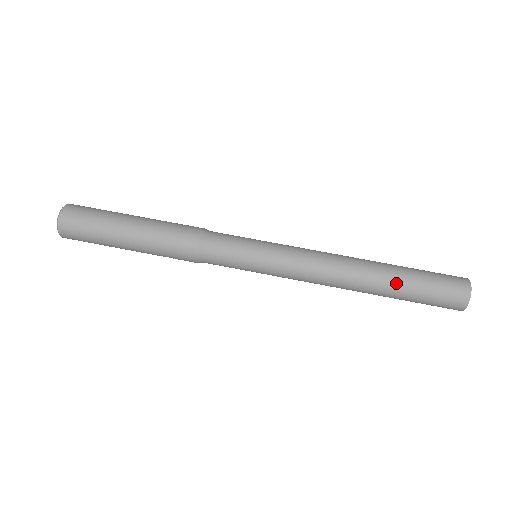
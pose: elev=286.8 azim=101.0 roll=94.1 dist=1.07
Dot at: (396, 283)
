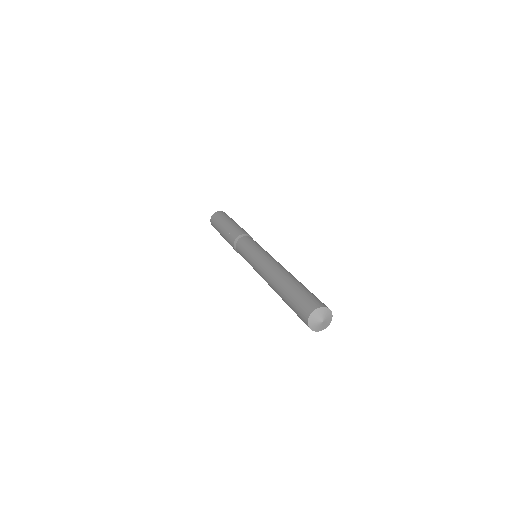
Dot at: (298, 282)
